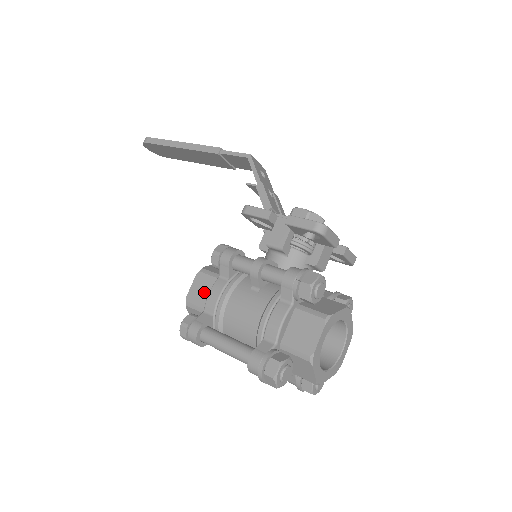
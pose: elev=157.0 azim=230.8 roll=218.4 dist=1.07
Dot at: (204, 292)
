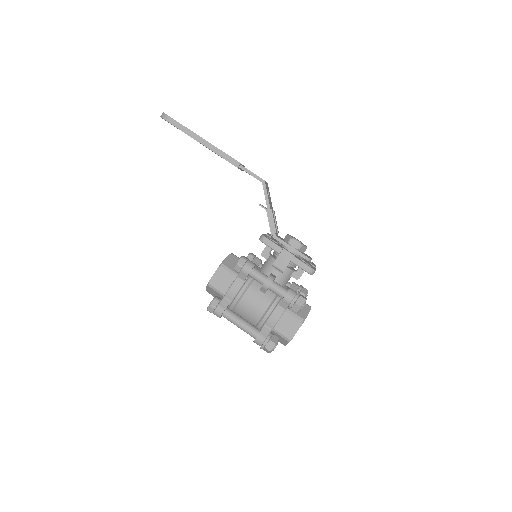
Dot at: (223, 282)
